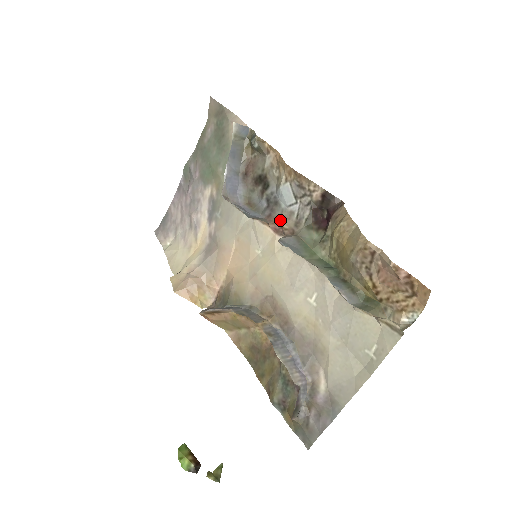
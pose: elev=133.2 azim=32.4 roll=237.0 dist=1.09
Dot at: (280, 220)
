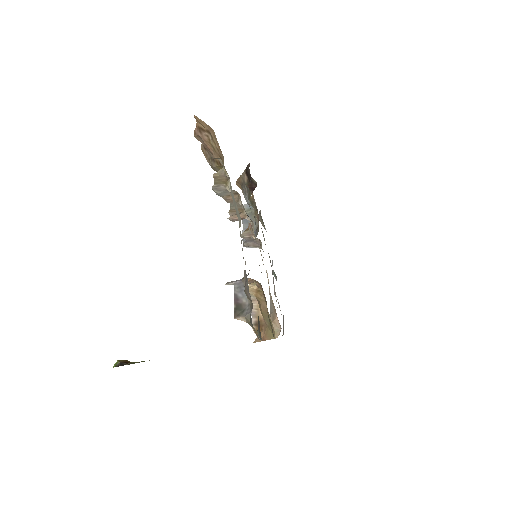
Dot at: occluded
